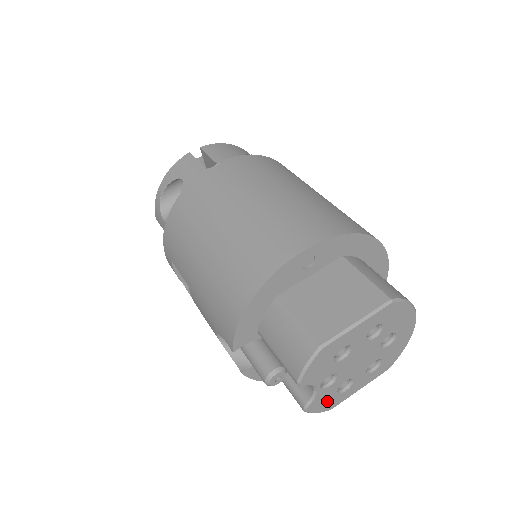
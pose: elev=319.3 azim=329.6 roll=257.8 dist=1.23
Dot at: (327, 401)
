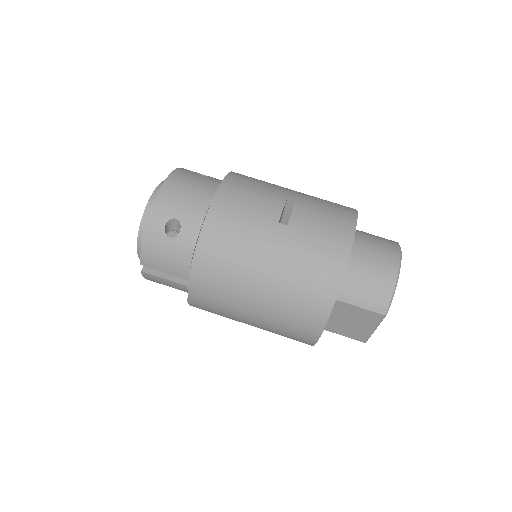
Dot at: occluded
